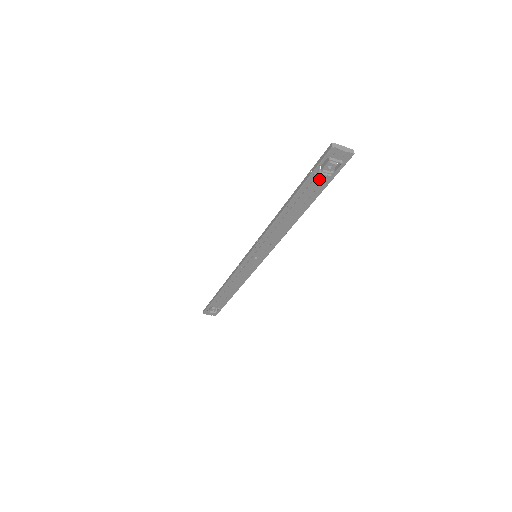
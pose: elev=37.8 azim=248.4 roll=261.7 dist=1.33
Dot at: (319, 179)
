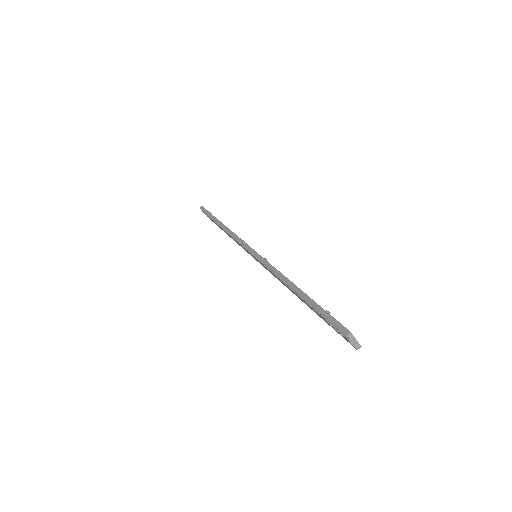
Dot at: (325, 320)
